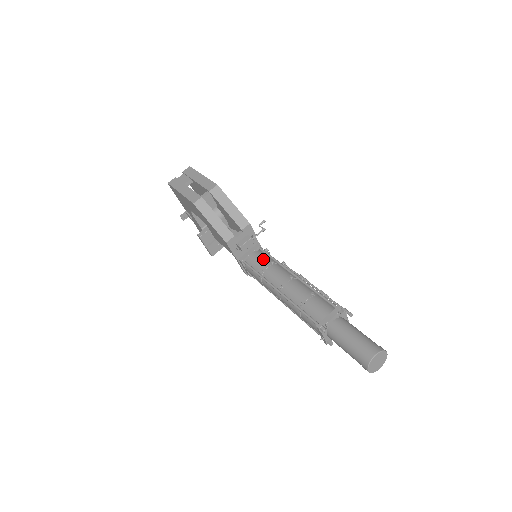
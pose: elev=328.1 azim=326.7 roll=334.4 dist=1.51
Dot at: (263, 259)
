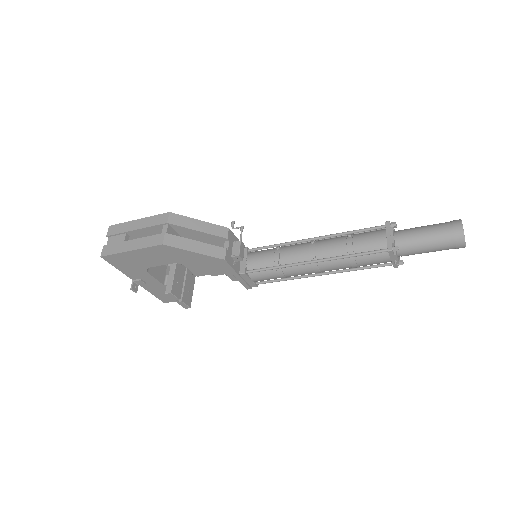
Dot at: (265, 253)
